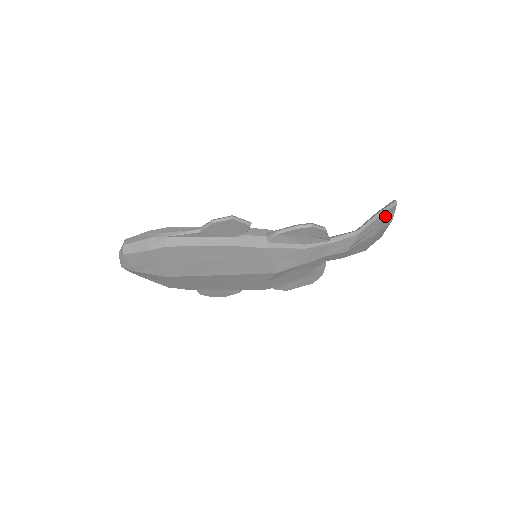
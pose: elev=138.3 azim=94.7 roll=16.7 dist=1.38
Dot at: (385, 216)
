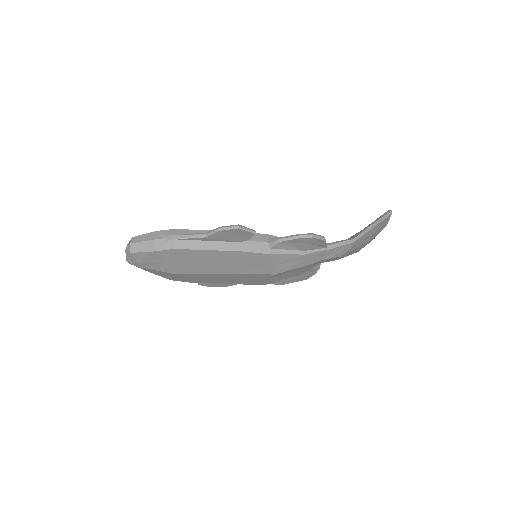
Dot at: (380, 225)
